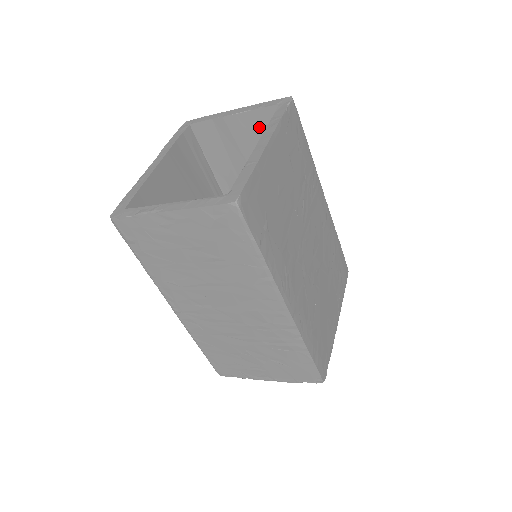
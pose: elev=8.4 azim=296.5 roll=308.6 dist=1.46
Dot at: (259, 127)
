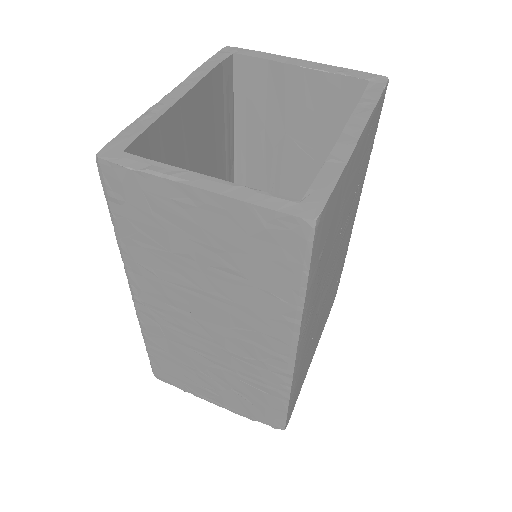
Dot at: (326, 98)
